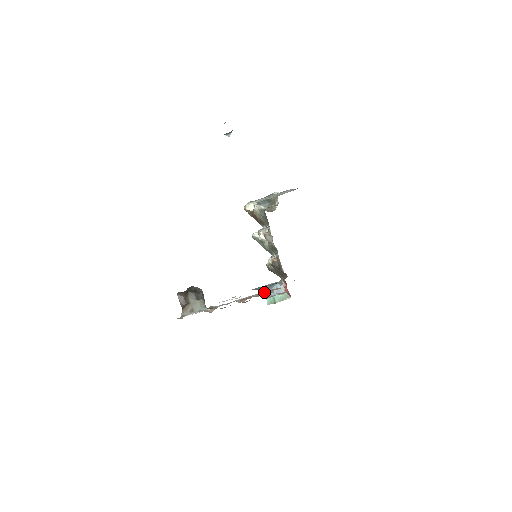
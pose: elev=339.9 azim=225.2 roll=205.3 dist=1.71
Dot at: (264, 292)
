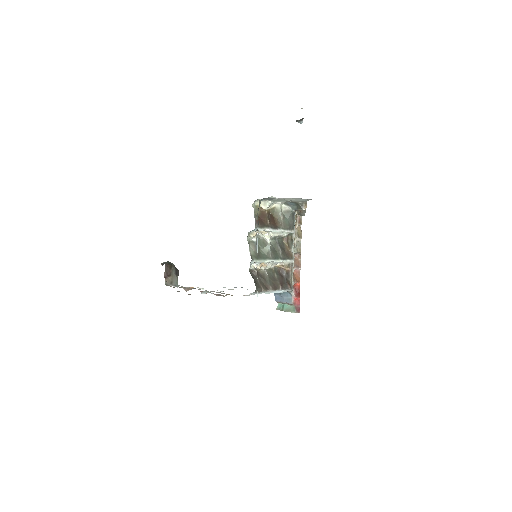
Dot at: occluded
